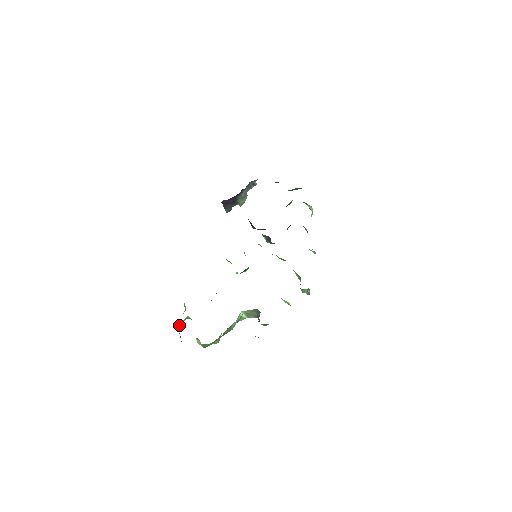
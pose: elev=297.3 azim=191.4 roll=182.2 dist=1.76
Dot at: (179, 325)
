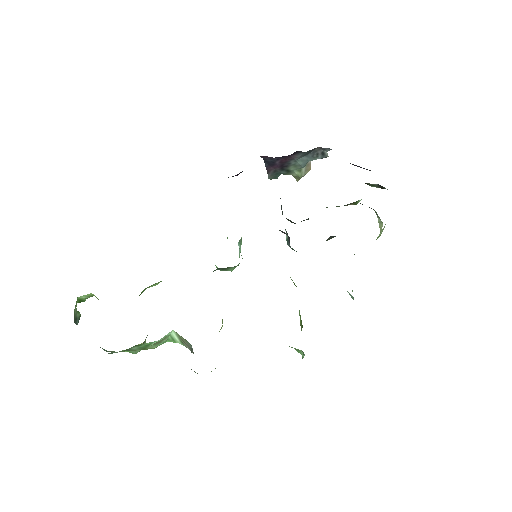
Dot at: (79, 299)
